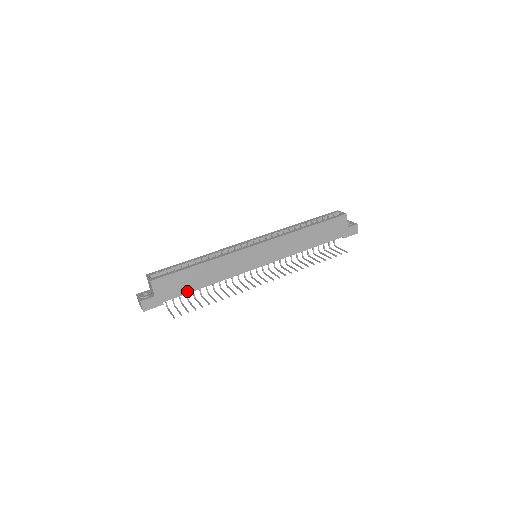
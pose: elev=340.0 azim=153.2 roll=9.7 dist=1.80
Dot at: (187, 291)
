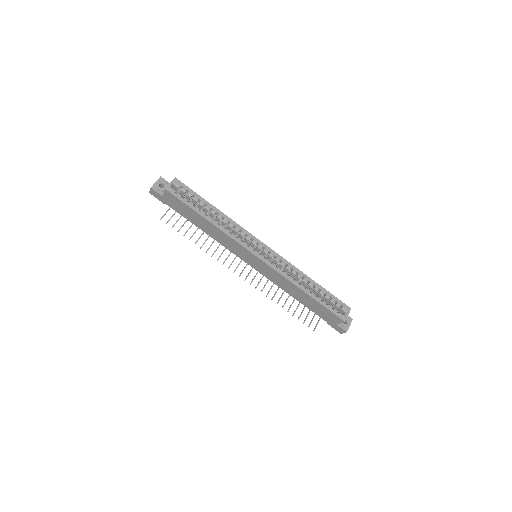
Dot at: (186, 217)
